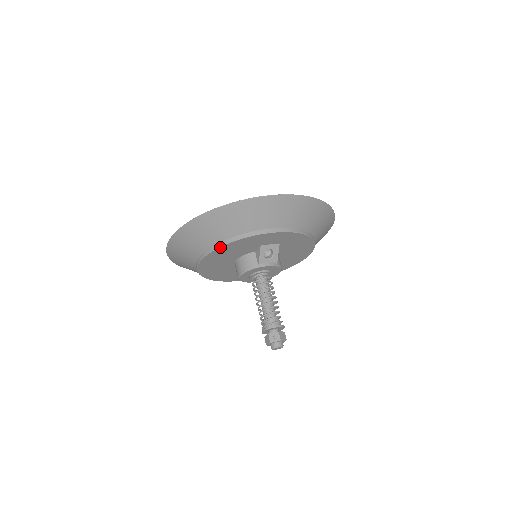
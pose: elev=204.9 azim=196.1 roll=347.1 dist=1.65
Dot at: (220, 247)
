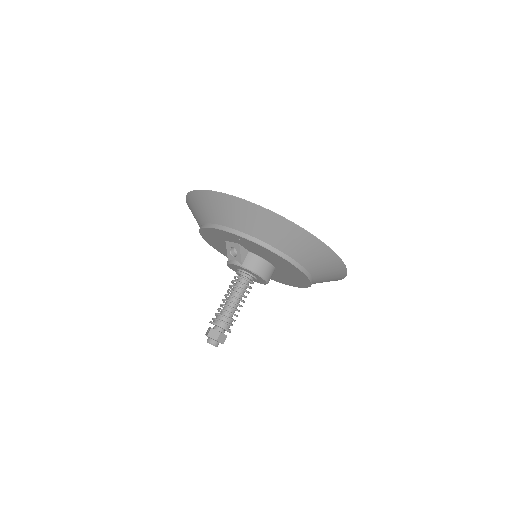
Dot at: (202, 236)
